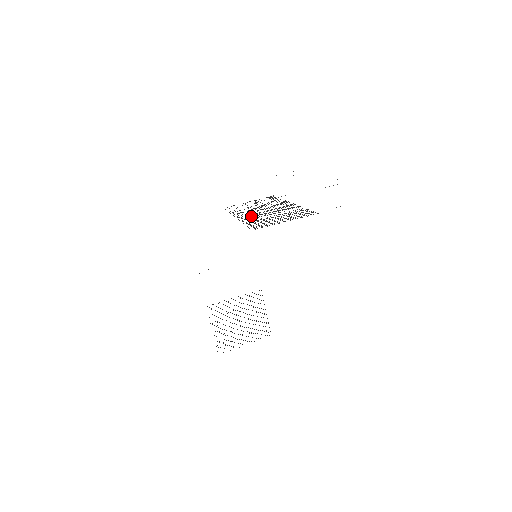
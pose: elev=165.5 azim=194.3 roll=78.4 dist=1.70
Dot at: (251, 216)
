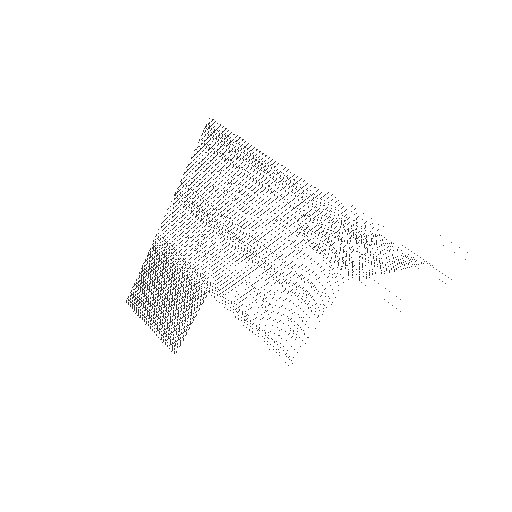
Dot at: (325, 225)
